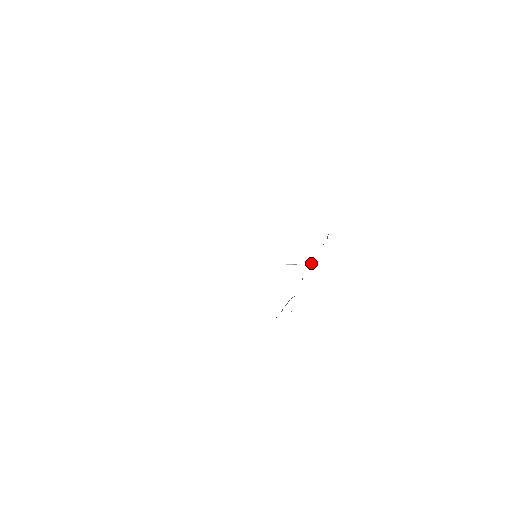
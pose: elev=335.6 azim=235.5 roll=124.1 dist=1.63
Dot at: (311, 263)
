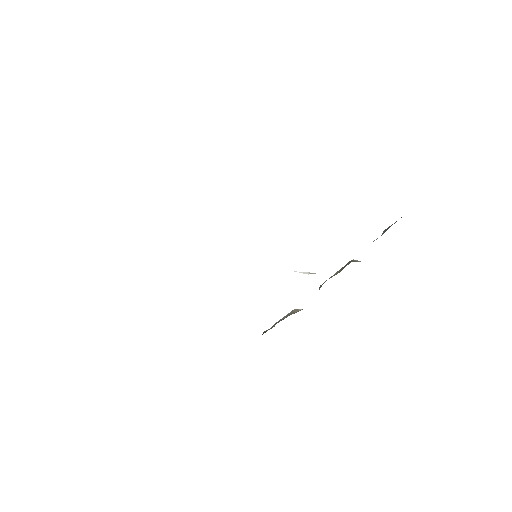
Dot at: (342, 267)
